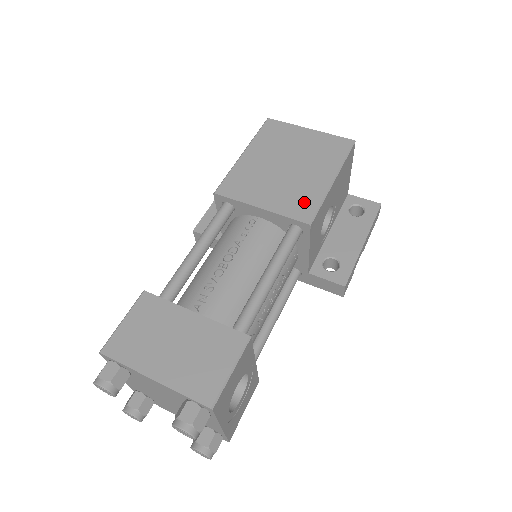
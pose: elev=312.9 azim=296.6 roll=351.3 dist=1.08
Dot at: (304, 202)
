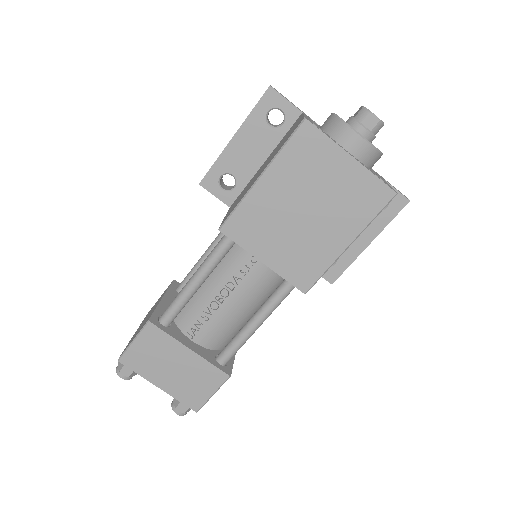
Dot at: (308, 267)
